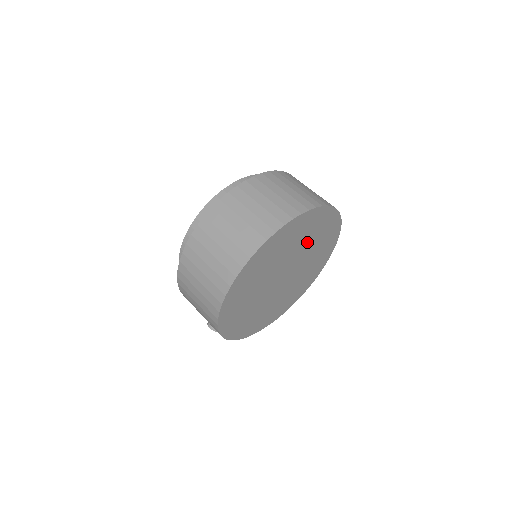
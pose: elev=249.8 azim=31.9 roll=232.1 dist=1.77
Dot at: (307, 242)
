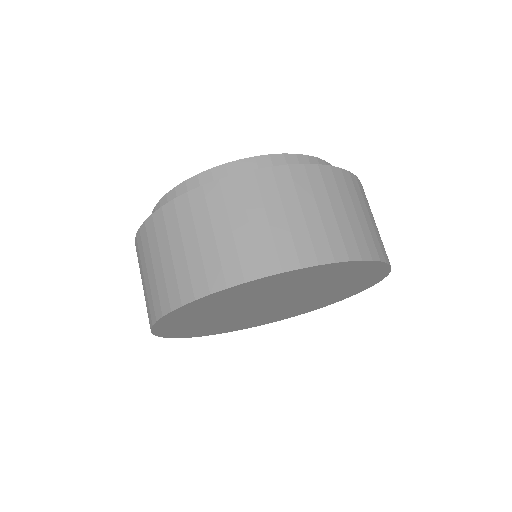
Dot at: (317, 284)
